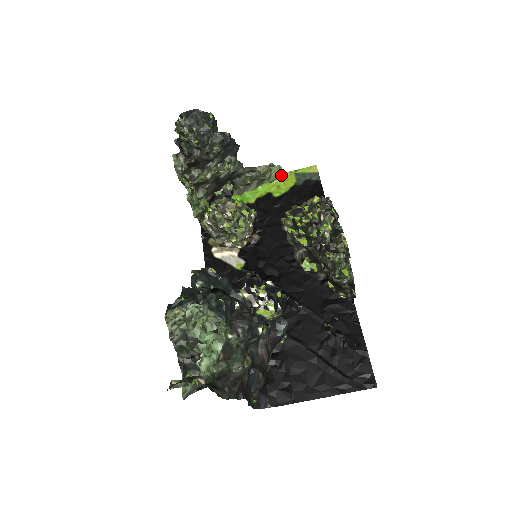
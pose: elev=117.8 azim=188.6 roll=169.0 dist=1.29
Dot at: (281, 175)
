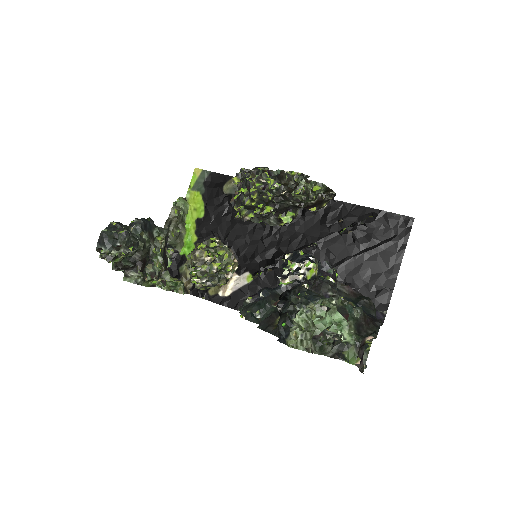
Dot at: (186, 202)
